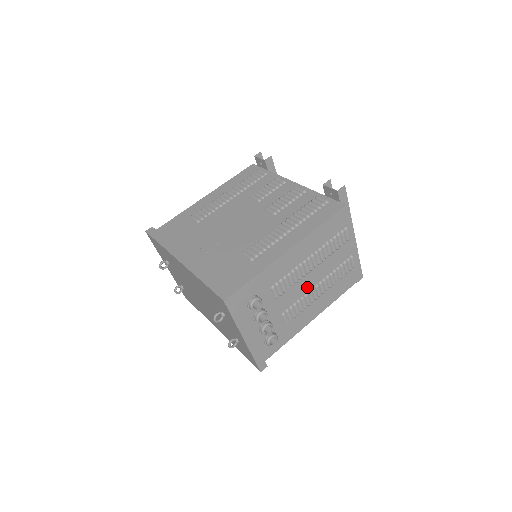
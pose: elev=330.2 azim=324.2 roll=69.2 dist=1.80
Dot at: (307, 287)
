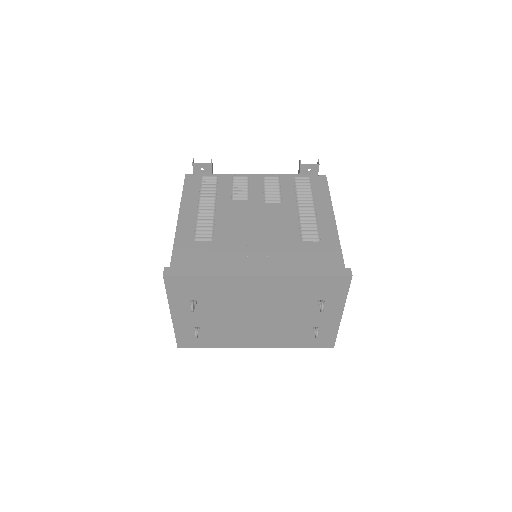
Dot at: occluded
